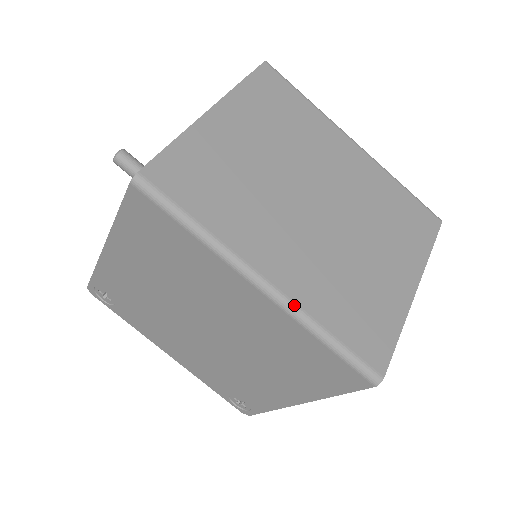
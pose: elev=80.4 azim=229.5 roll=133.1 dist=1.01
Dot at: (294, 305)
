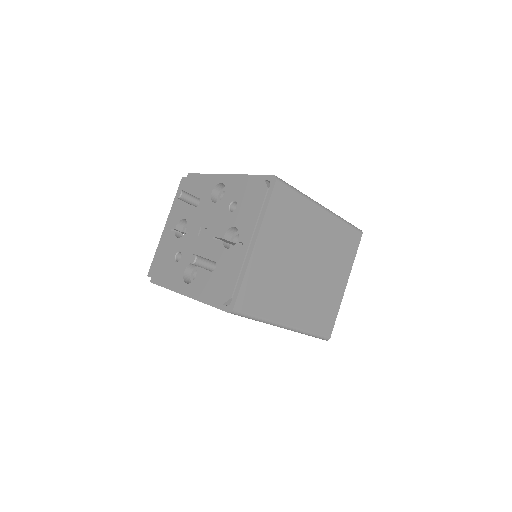
Dot at: (298, 329)
